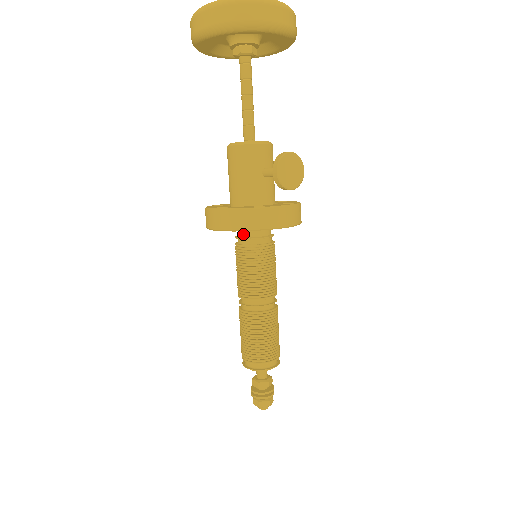
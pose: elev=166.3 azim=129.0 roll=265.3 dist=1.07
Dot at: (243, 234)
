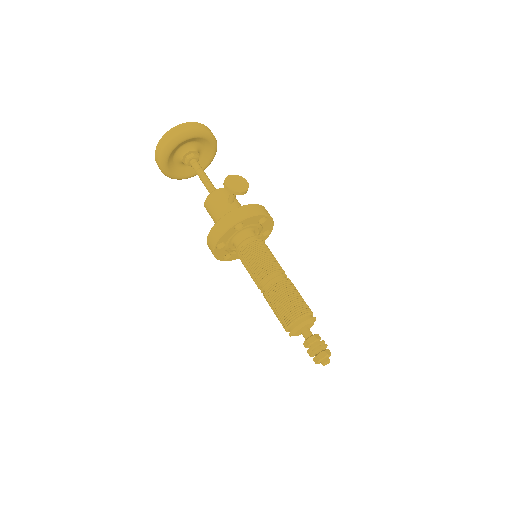
Dot at: (237, 244)
